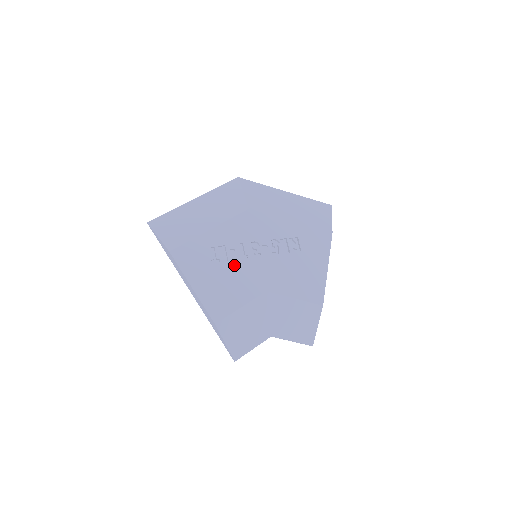
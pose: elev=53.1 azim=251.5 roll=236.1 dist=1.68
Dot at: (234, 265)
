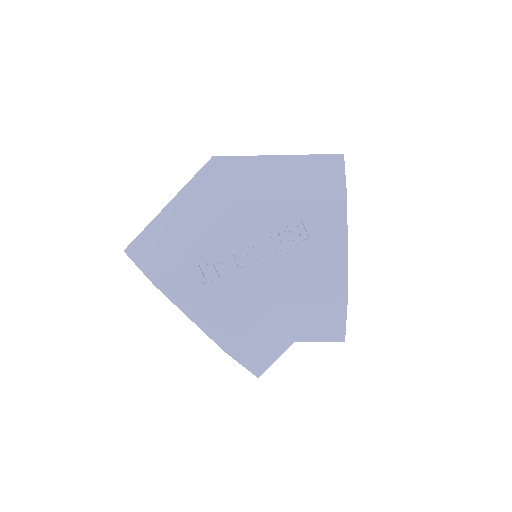
Dot at: (230, 279)
